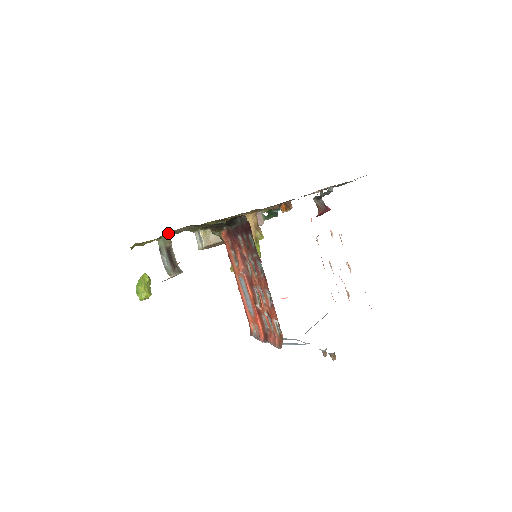
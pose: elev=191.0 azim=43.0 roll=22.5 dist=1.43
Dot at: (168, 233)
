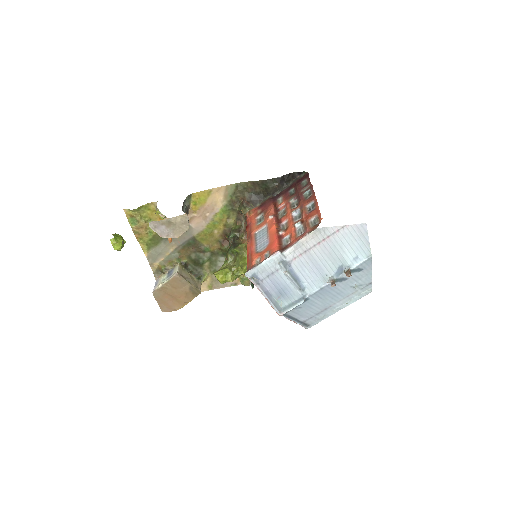
Dot at: (198, 199)
